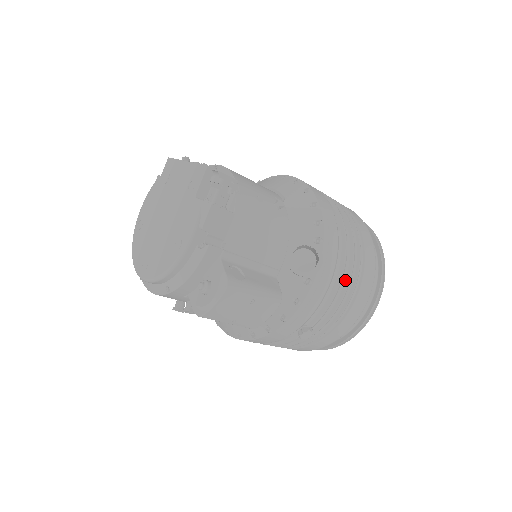
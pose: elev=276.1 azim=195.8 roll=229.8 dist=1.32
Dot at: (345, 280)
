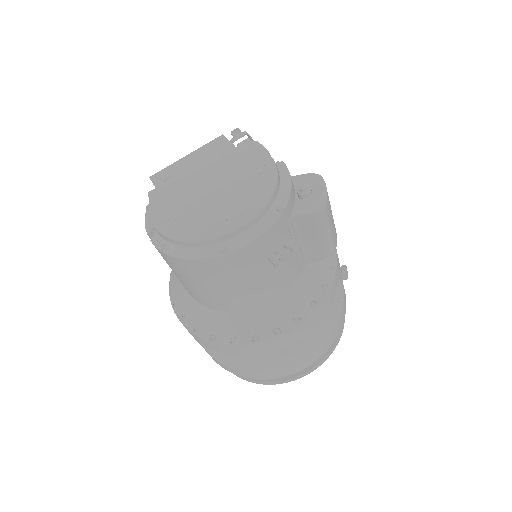
Dot at: occluded
